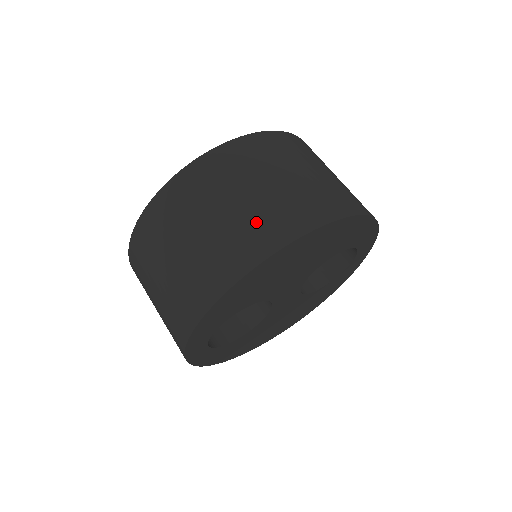
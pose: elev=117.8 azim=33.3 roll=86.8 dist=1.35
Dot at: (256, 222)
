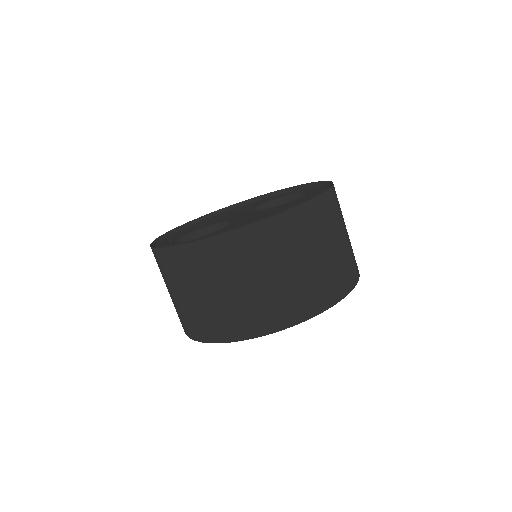
Dot at: (287, 298)
